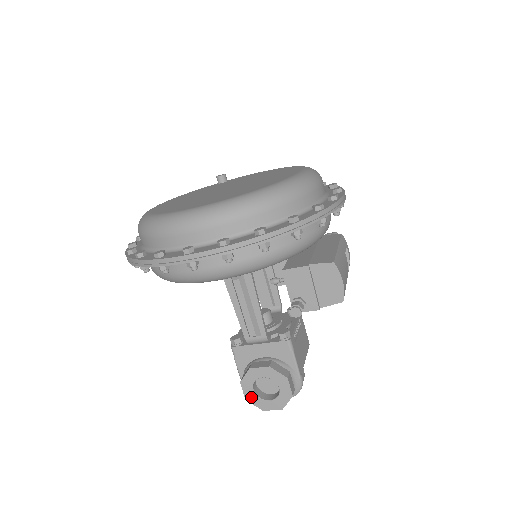
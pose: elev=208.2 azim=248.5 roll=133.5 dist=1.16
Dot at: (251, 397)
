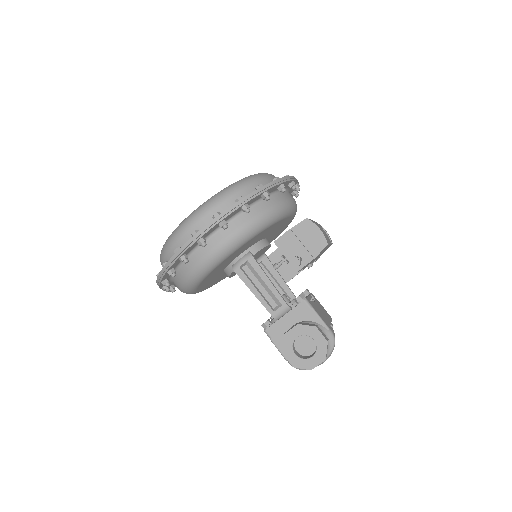
Dot at: (296, 362)
